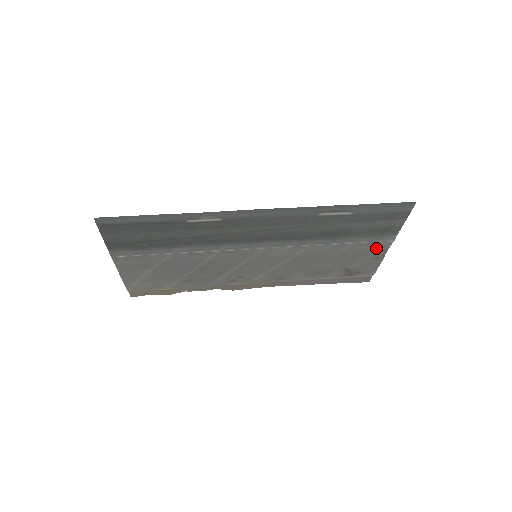
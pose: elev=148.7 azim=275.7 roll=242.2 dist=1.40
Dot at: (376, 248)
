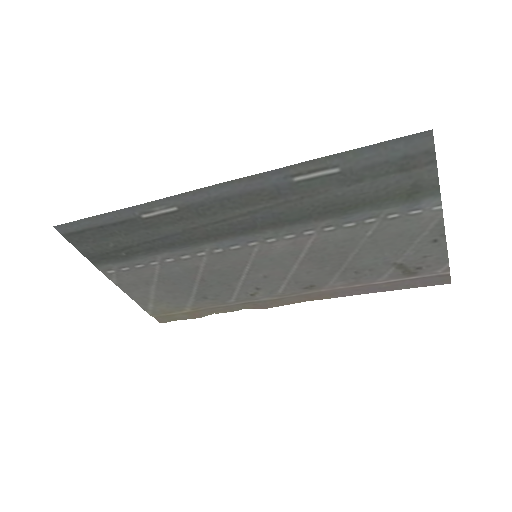
Dot at: (421, 224)
